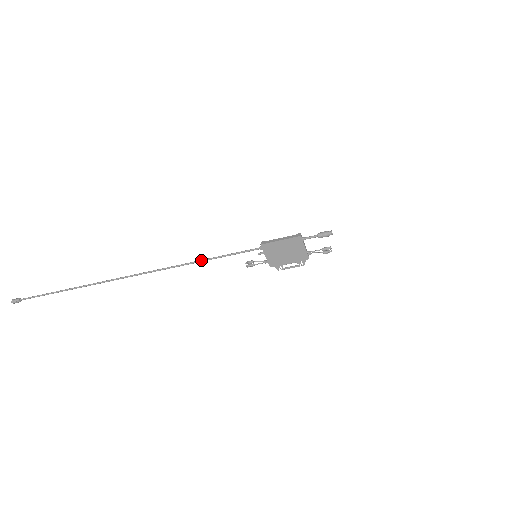
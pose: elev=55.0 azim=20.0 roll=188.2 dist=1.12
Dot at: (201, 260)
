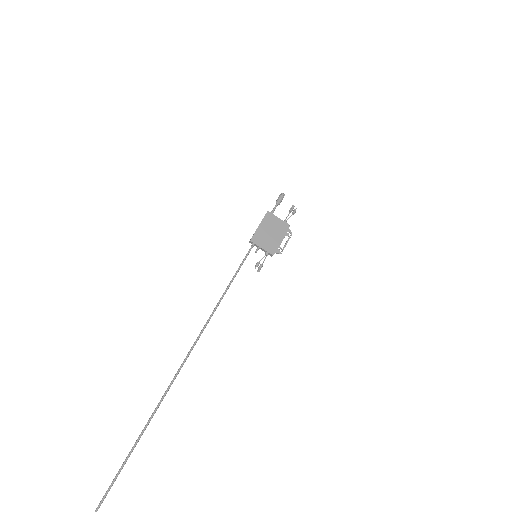
Dot at: (221, 297)
